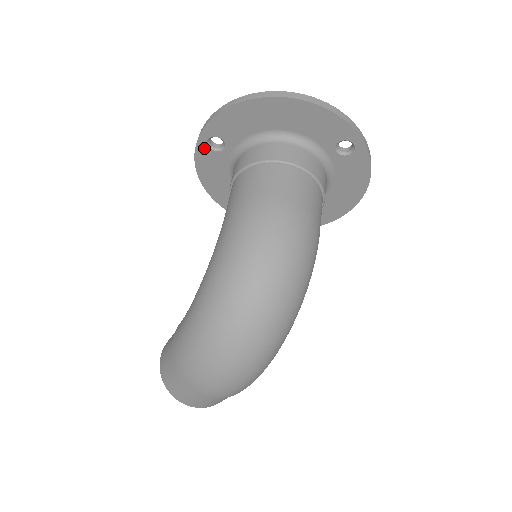
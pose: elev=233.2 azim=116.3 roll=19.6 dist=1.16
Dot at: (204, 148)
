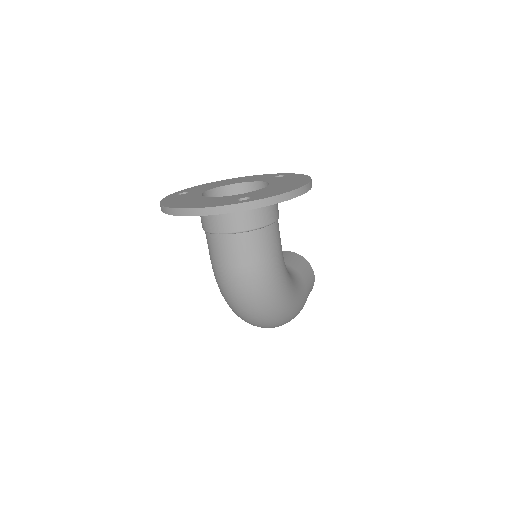
Dot at: occluded
